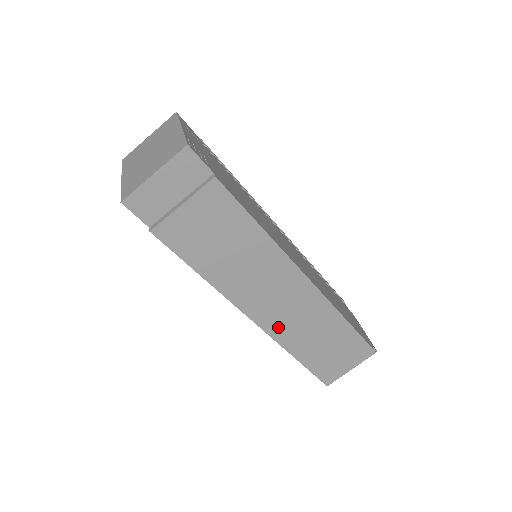
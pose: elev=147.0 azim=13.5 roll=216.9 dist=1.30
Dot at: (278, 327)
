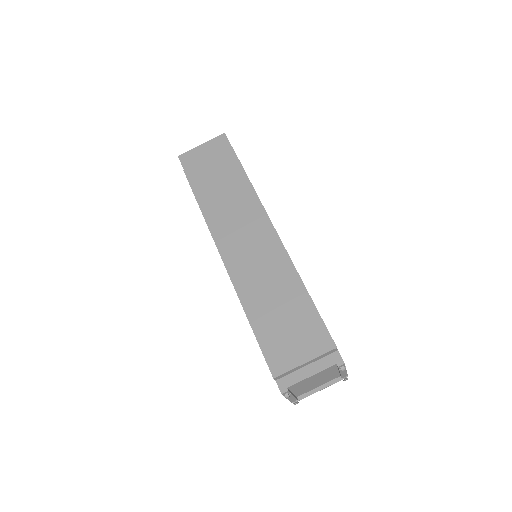
Dot at: (240, 272)
